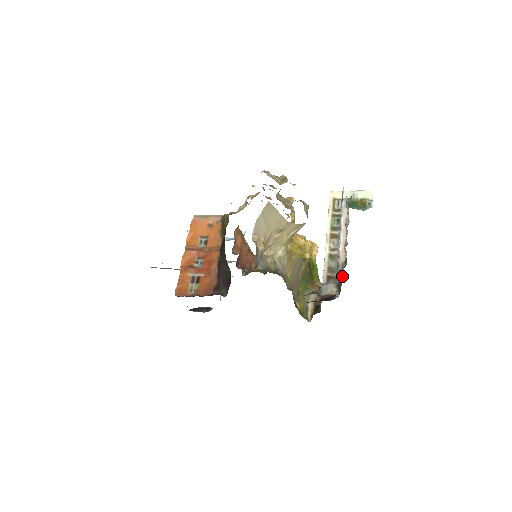
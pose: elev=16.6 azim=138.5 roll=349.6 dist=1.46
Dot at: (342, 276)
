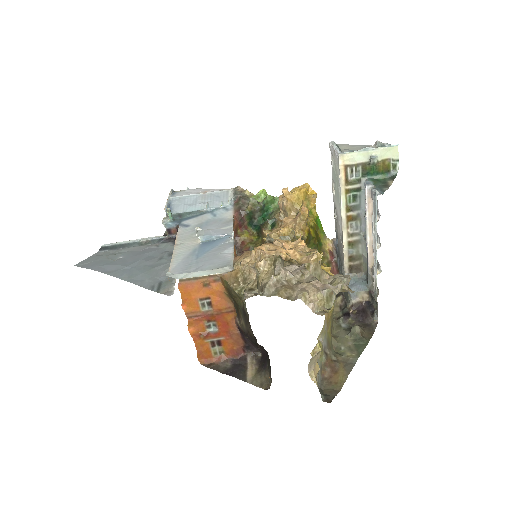
Dot at: occluded
